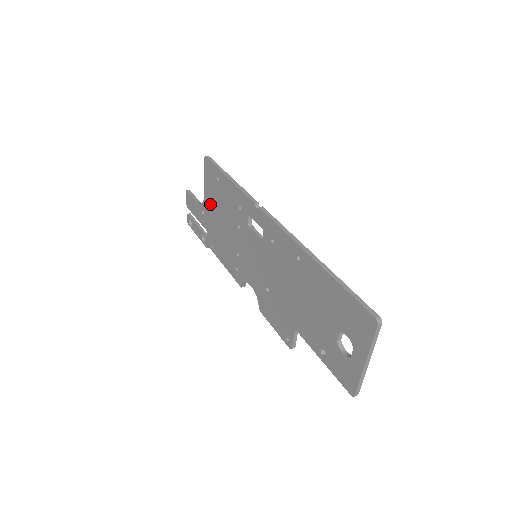
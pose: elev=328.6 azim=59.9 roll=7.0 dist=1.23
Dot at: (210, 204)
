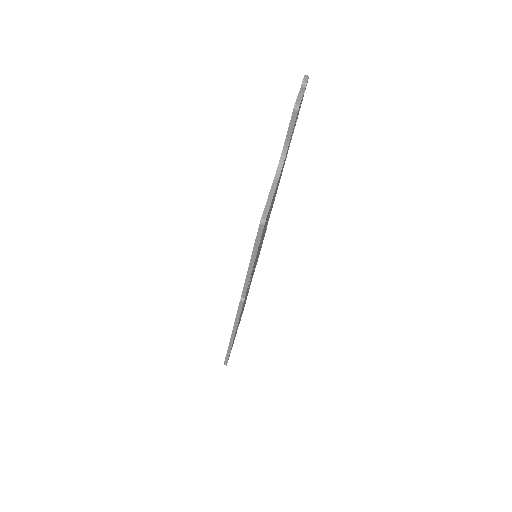
Dot at: occluded
